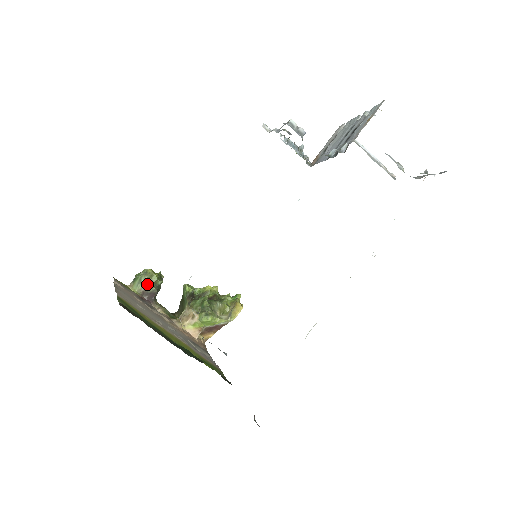
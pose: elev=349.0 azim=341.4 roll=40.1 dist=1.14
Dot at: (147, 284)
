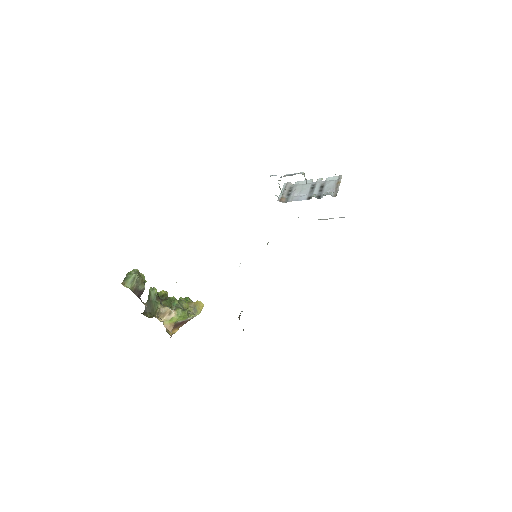
Dot at: (139, 282)
